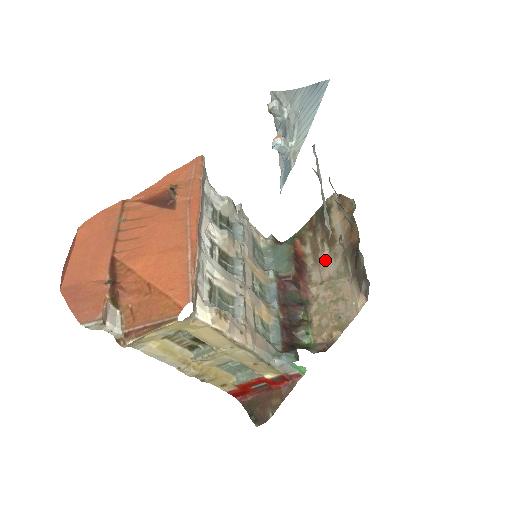
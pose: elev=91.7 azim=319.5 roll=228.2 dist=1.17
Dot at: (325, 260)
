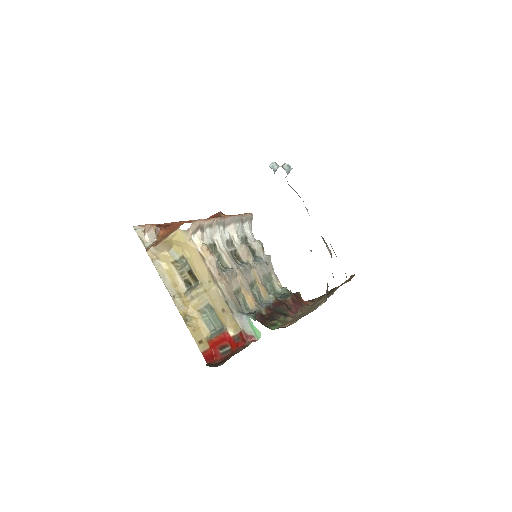
Dot at: occluded
